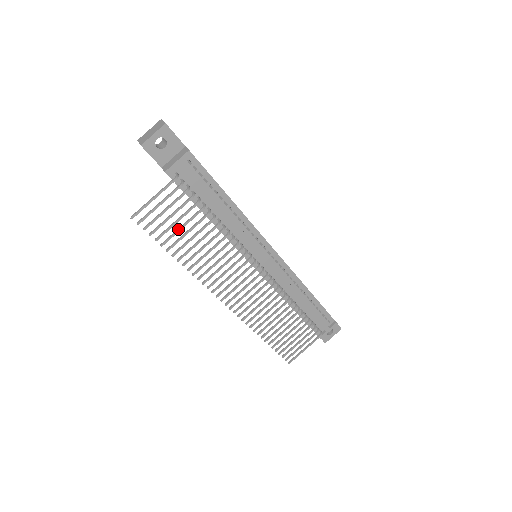
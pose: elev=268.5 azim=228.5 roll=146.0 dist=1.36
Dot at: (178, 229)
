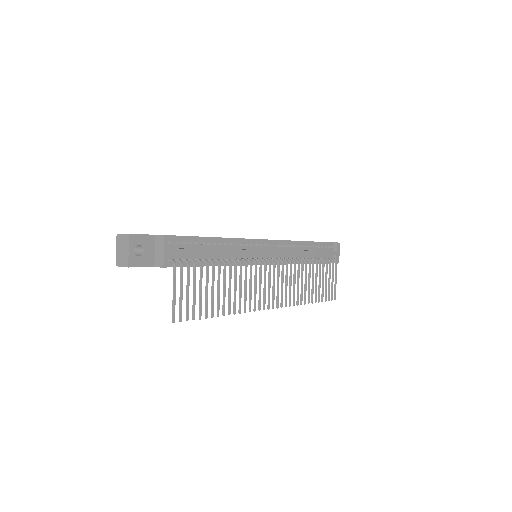
Dot at: (206, 295)
